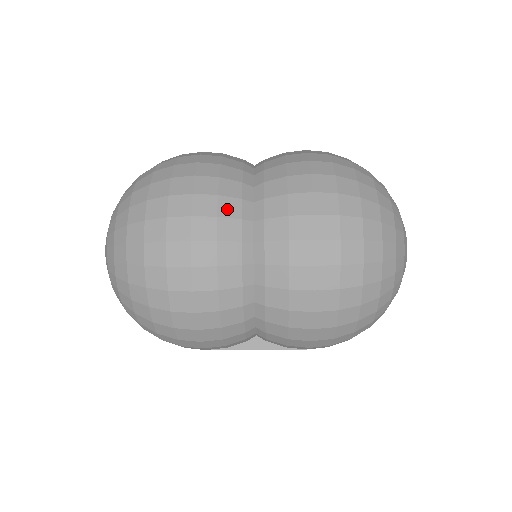
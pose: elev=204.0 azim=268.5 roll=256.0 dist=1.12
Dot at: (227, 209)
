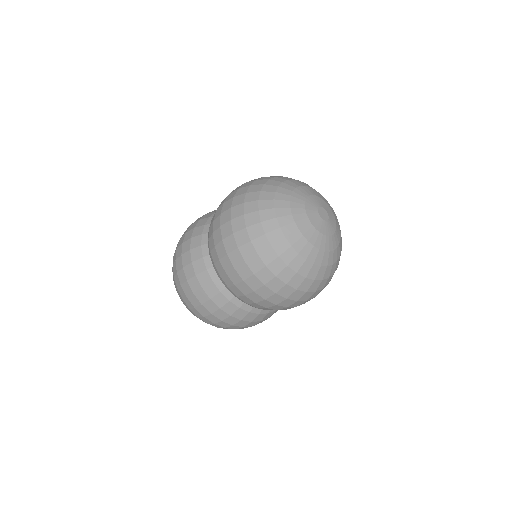
Dot at: (220, 302)
